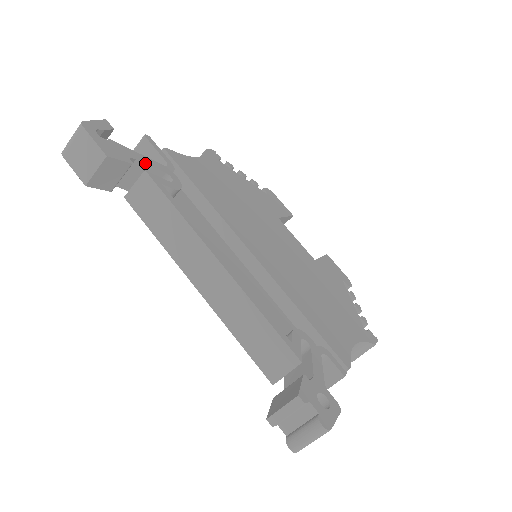
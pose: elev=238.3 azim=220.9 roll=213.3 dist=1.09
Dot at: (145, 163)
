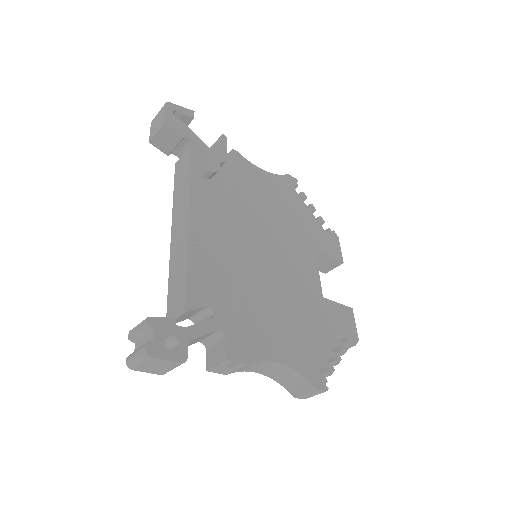
Dot at: (197, 144)
